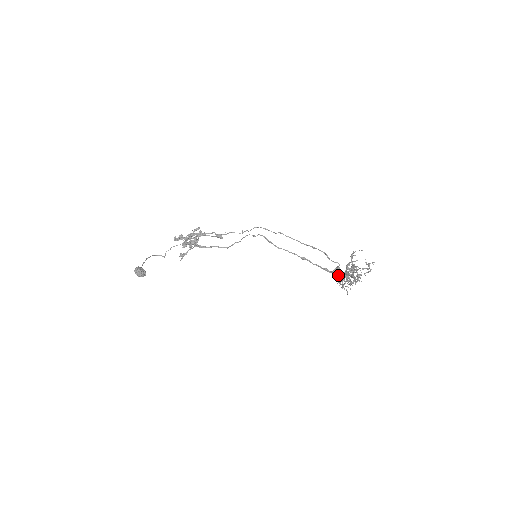
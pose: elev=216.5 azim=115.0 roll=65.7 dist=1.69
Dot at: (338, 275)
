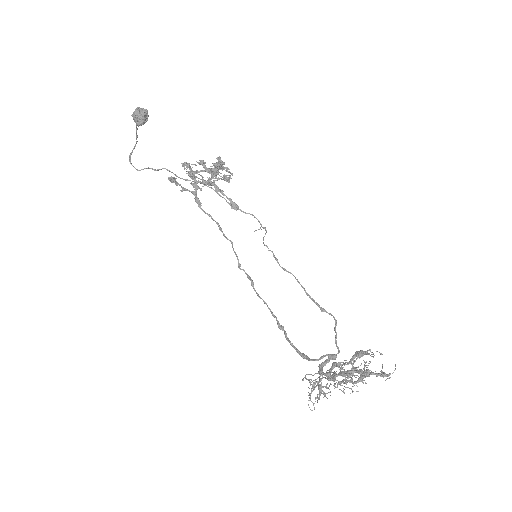
Dot at: (322, 369)
